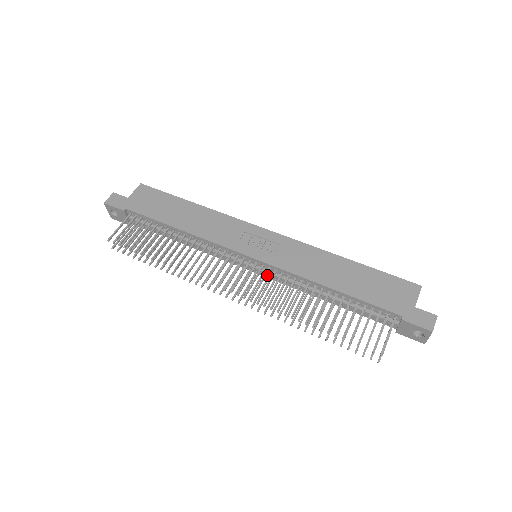
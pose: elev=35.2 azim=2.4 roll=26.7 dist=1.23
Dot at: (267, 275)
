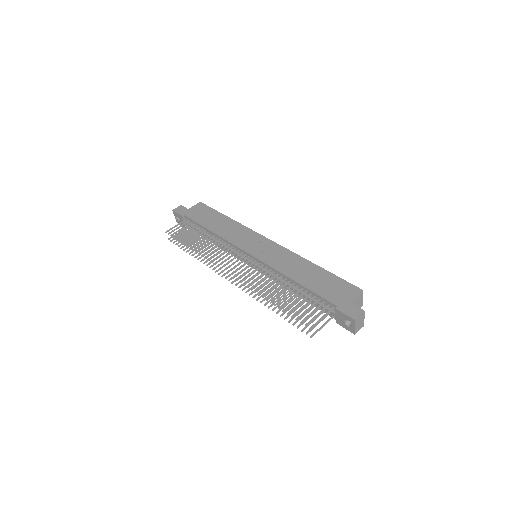
Dot at: occluded
